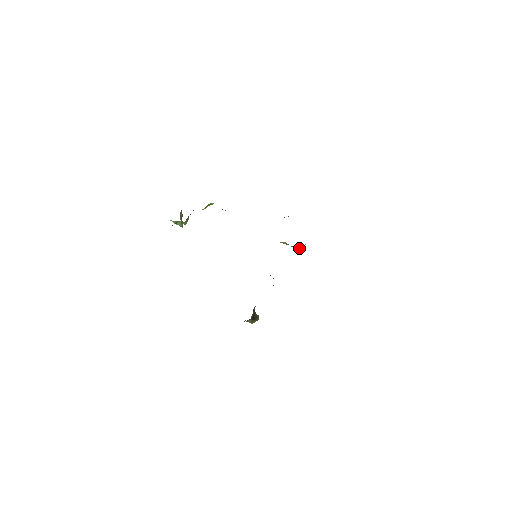
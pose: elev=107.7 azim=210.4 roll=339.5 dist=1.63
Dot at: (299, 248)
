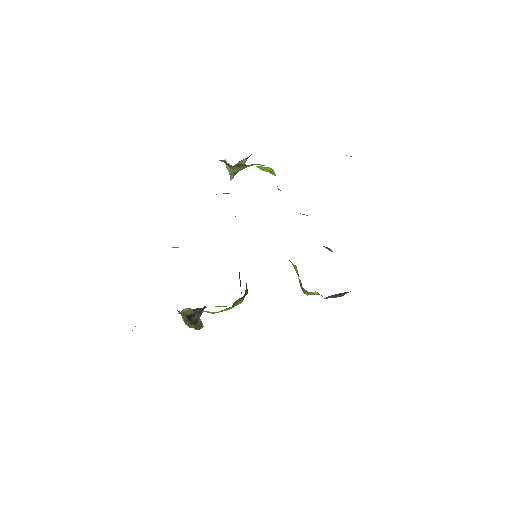
Dot at: occluded
